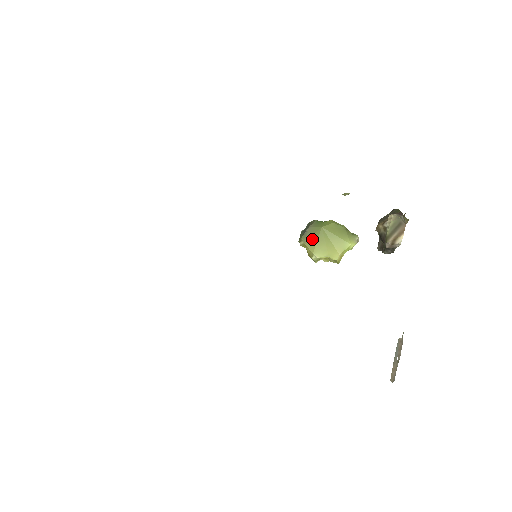
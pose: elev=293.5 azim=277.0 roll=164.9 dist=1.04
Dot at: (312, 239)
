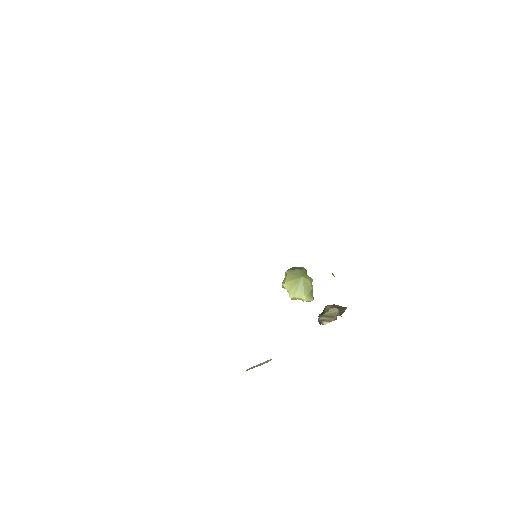
Dot at: (292, 276)
